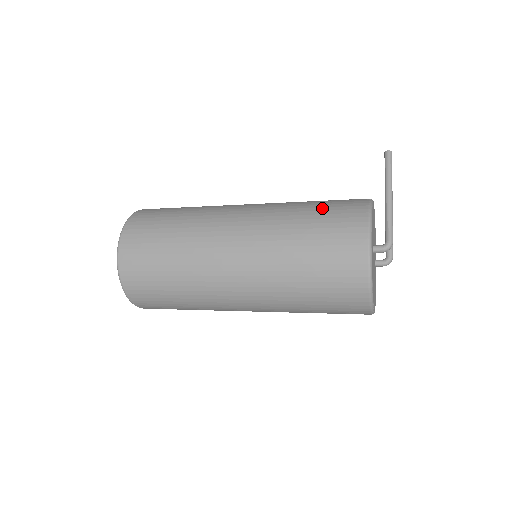
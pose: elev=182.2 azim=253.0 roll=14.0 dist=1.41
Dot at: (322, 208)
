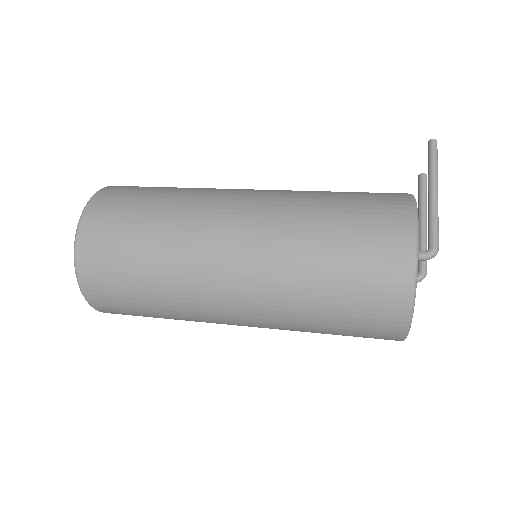
Dot at: (352, 197)
